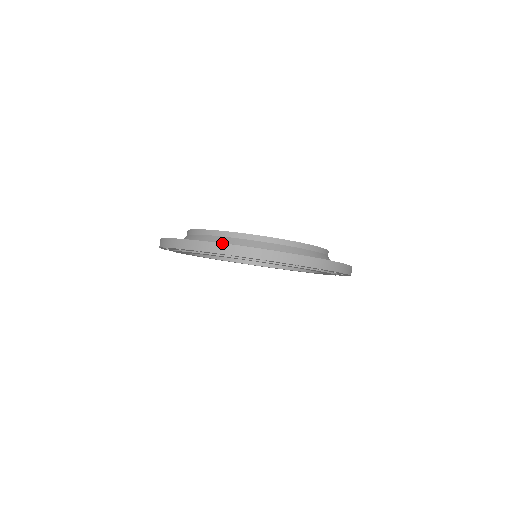
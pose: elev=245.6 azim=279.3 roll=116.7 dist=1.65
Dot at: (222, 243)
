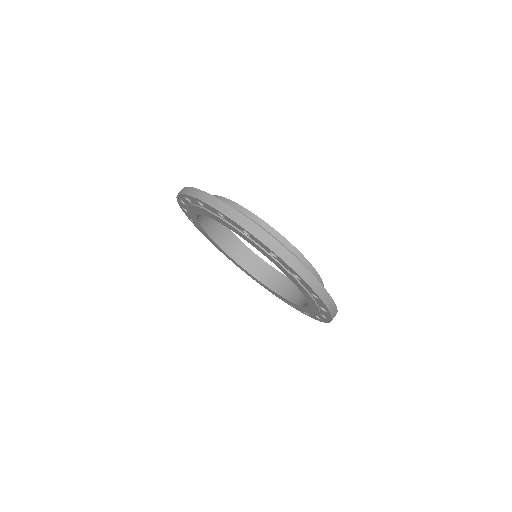
Dot at: occluded
